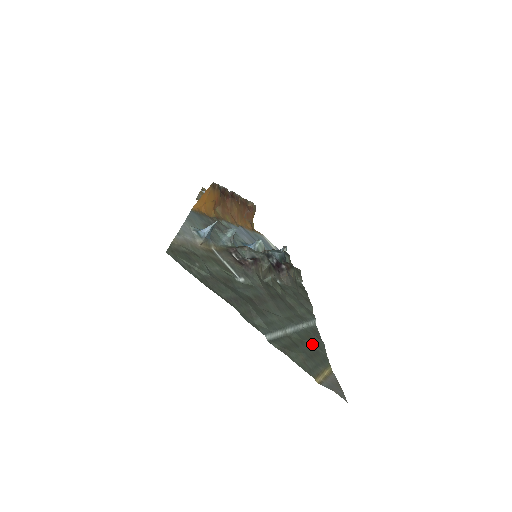
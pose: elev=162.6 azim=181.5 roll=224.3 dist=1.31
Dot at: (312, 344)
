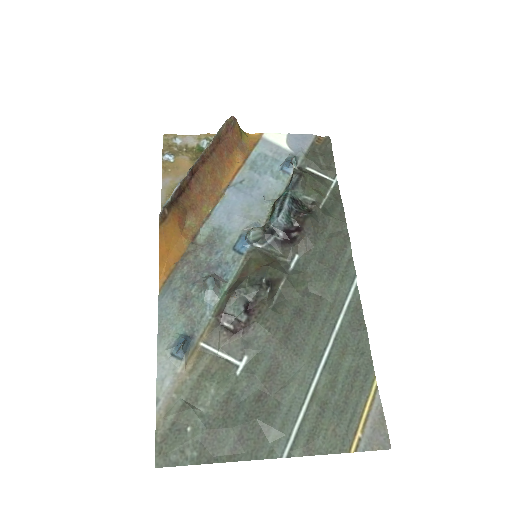
Dot at: (348, 363)
